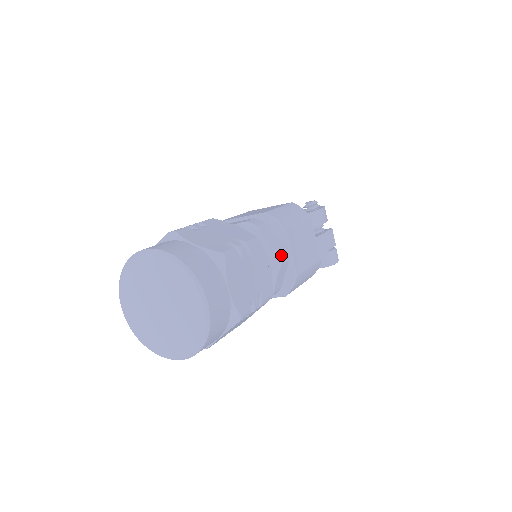
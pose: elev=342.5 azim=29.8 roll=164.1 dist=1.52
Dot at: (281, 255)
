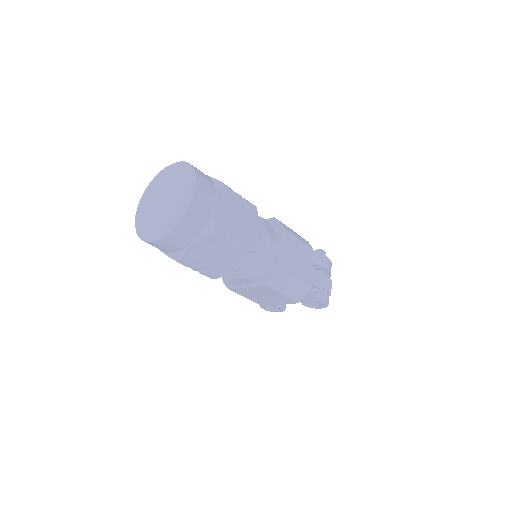
Dot at: (272, 241)
